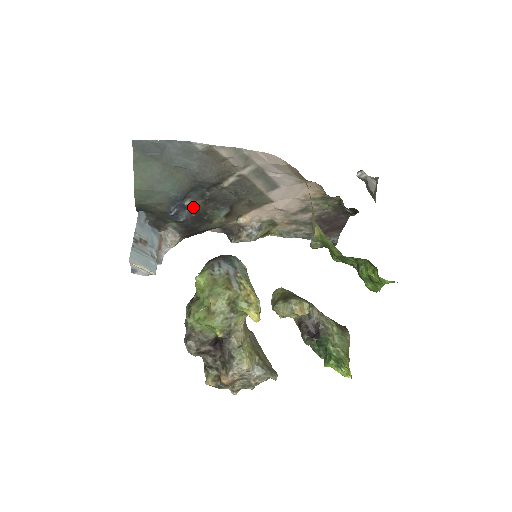
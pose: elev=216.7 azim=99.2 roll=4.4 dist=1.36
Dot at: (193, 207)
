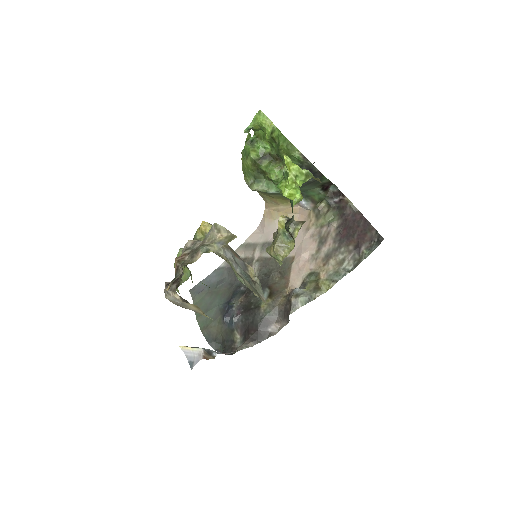
Dot at: (239, 305)
